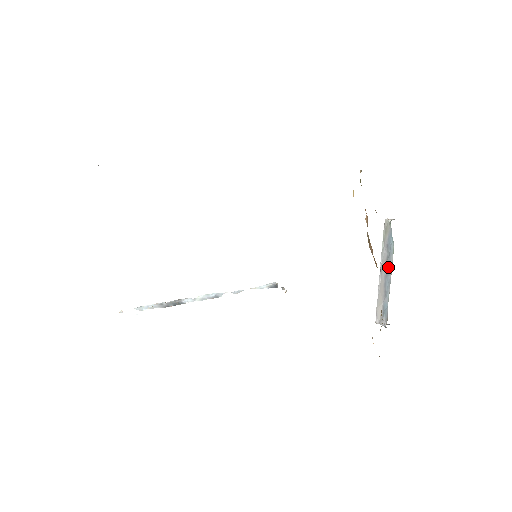
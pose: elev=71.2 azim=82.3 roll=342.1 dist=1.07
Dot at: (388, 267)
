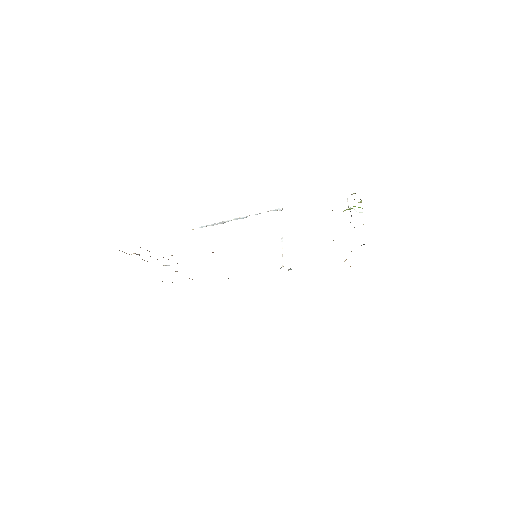
Dot at: occluded
